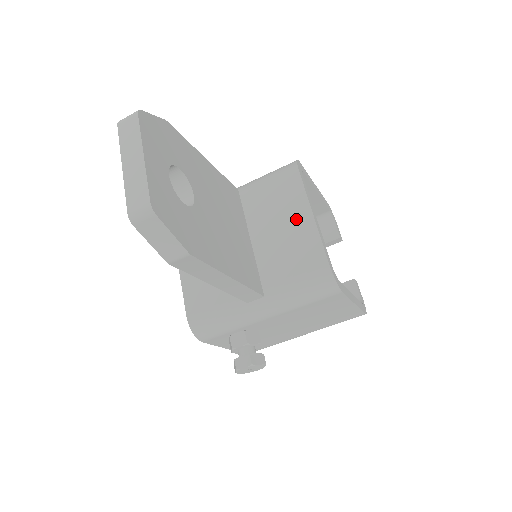
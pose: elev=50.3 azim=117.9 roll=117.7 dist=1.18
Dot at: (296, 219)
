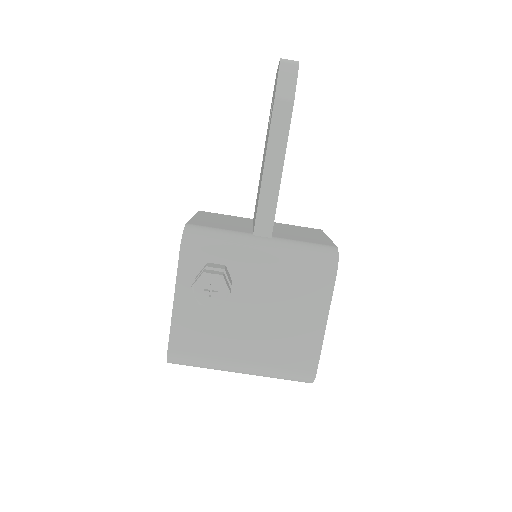
Dot at: (314, 234)
